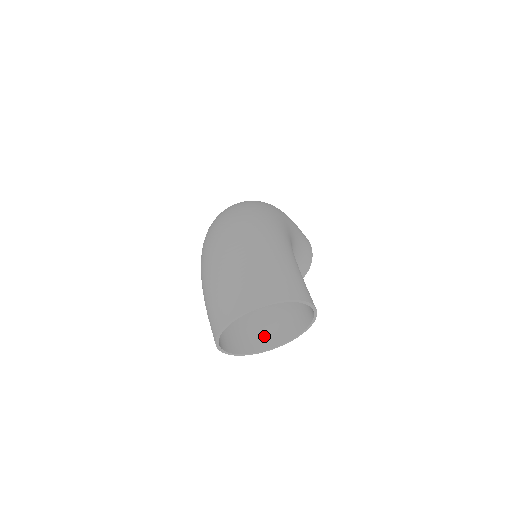
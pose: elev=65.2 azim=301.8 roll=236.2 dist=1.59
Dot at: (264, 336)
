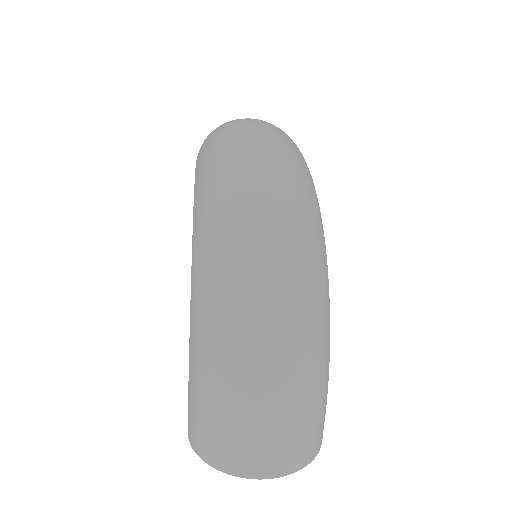
Dot at: occluded
